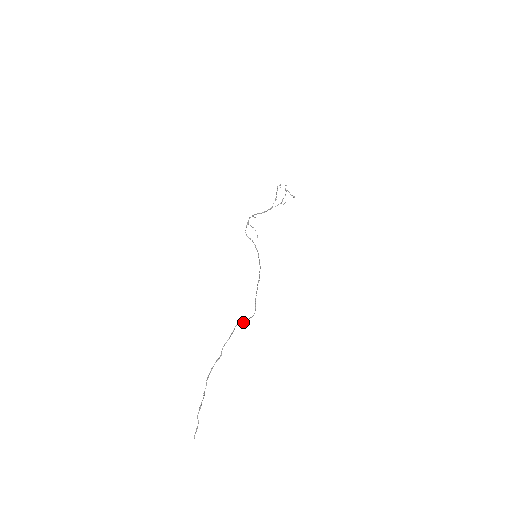
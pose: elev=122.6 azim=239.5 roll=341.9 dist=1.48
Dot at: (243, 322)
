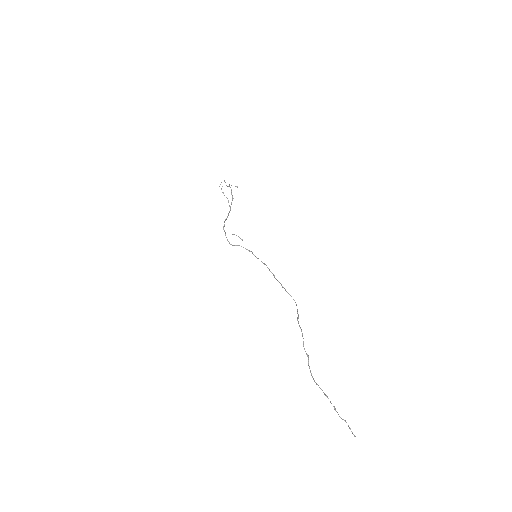
Dot at: (298, 316)
